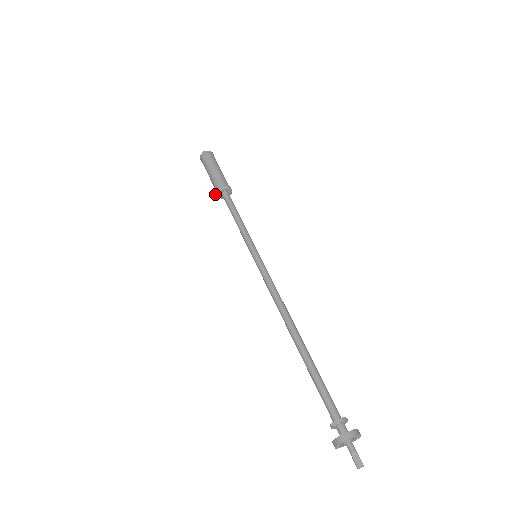
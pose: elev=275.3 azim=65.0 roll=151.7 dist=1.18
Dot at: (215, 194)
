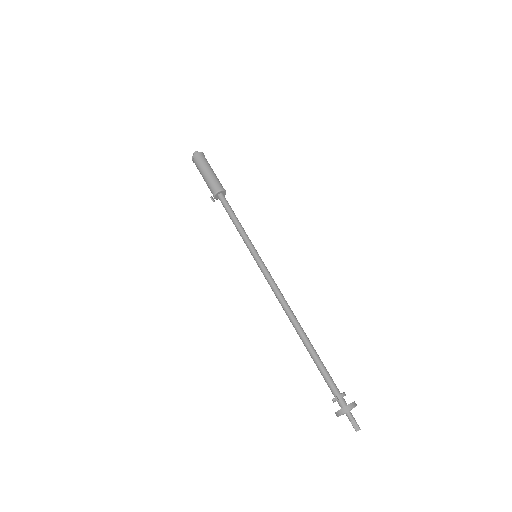
Dot at: (211, 198)
